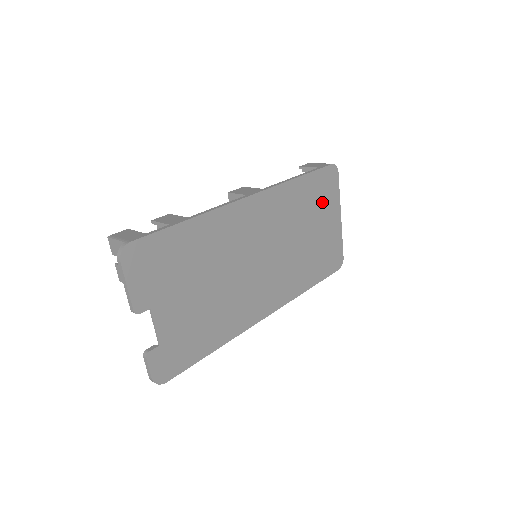
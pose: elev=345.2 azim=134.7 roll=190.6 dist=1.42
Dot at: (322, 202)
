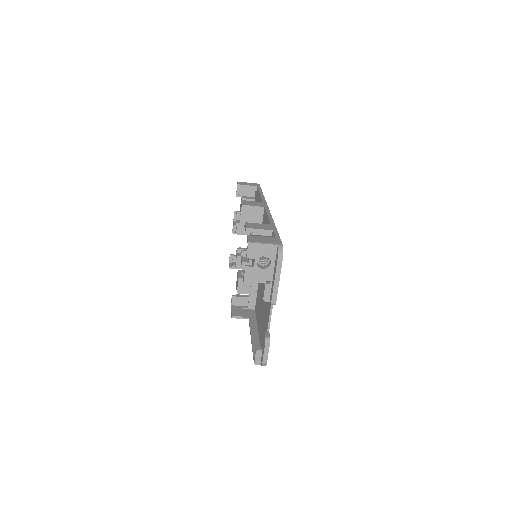
Dot at: occluded
